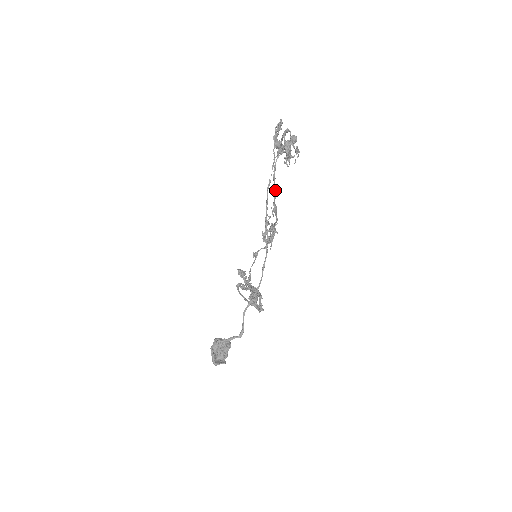
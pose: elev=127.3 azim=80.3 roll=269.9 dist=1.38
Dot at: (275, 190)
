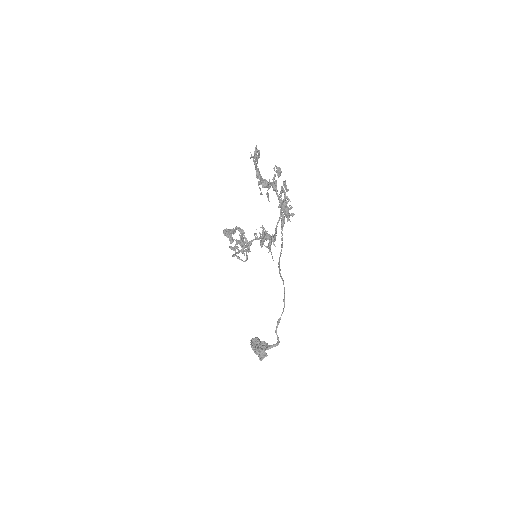
Dot at: occluded
